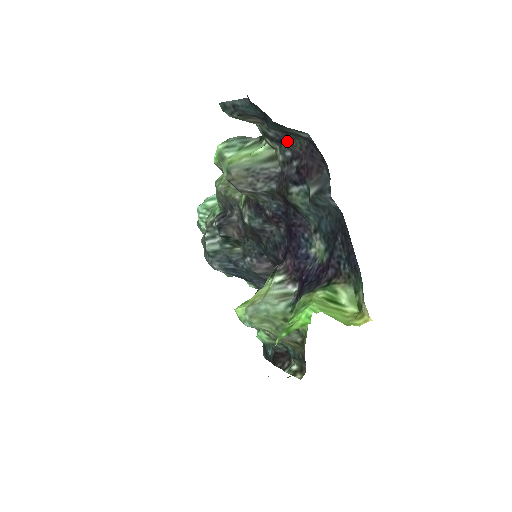
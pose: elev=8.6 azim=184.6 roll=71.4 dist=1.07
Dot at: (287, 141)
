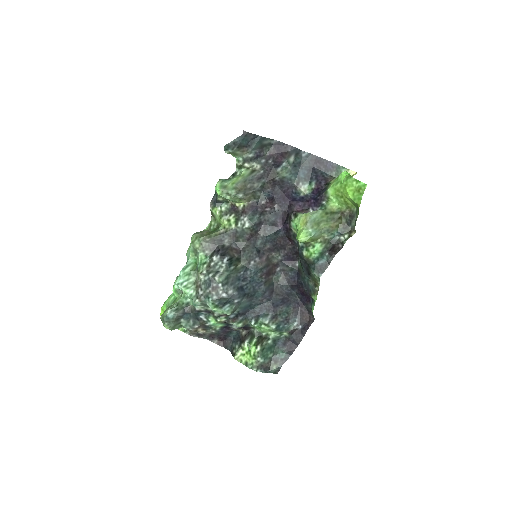
Dot at: (261, 154)
